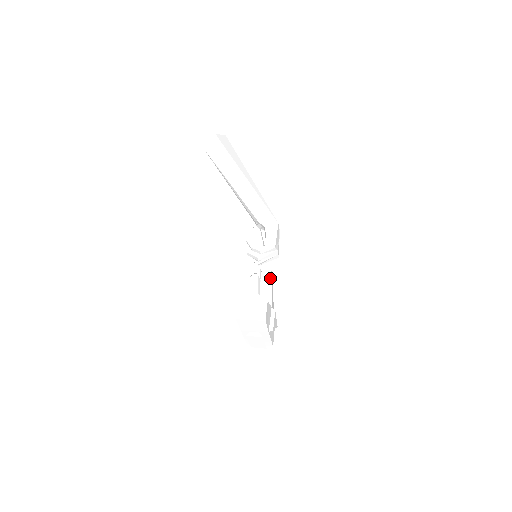
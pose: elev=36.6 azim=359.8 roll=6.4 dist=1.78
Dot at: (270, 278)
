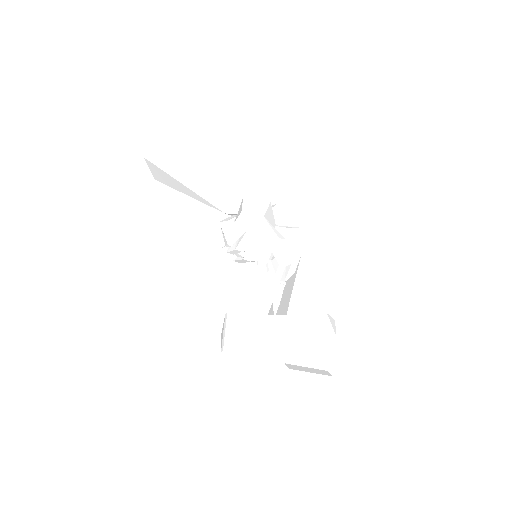
Dot at: (295, 271)
